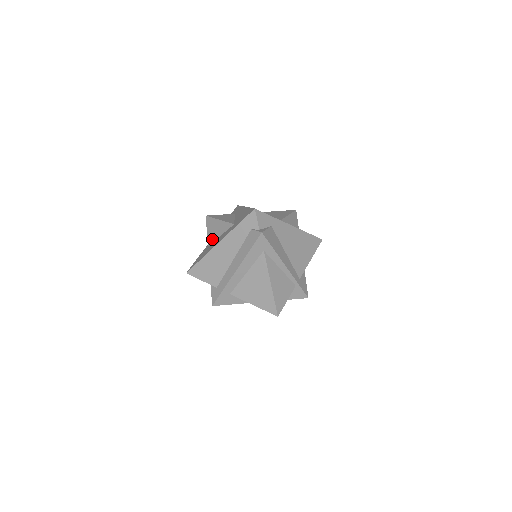
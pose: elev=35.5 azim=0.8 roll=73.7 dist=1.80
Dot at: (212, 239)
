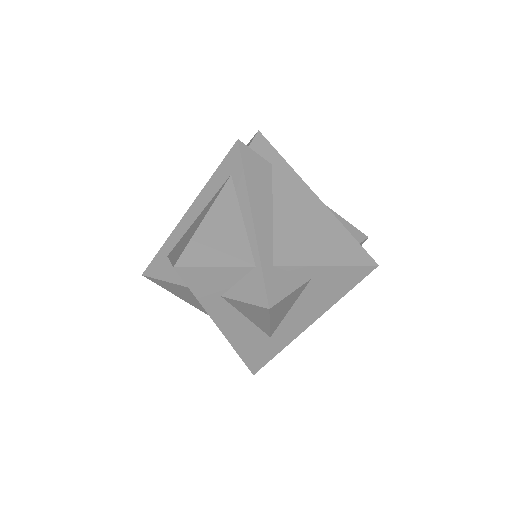
Dot at: occluded
